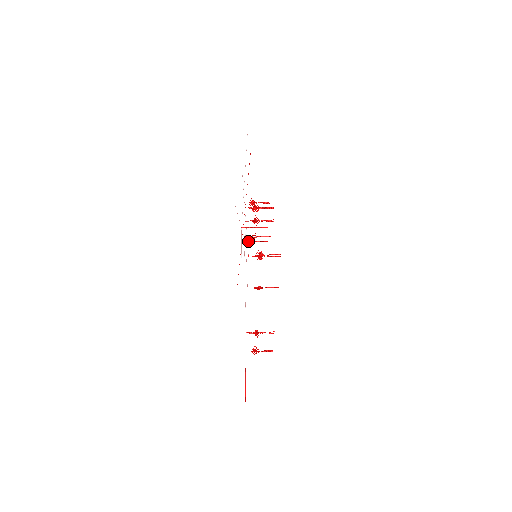
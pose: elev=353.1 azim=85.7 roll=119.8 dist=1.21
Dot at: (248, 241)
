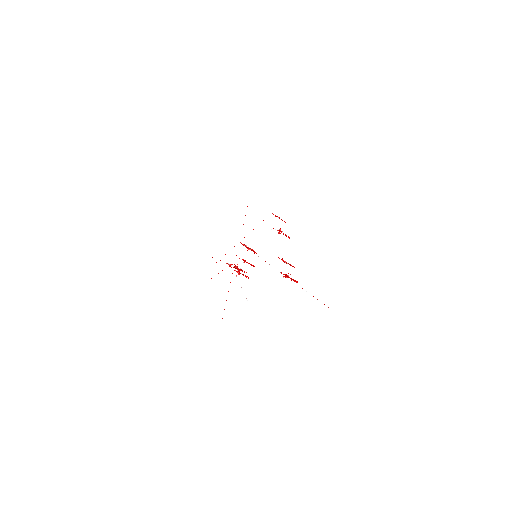
Dot at: (237, 271)
